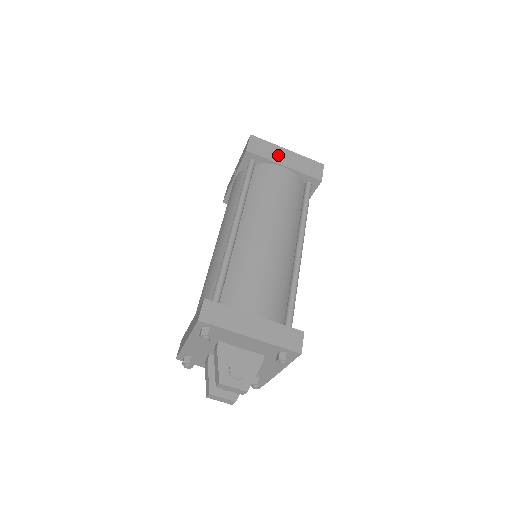
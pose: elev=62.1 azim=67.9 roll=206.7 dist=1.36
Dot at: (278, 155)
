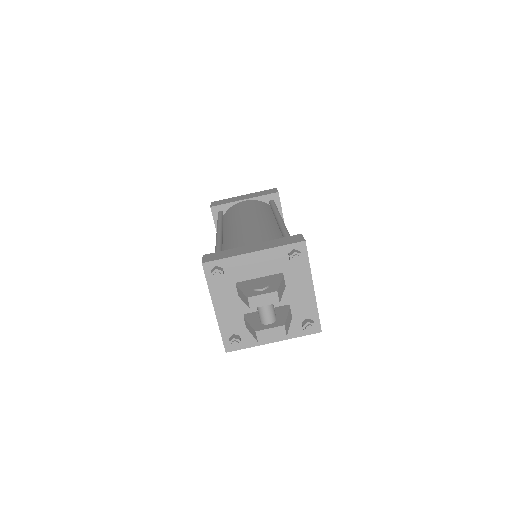
Dot at: (237, 199)
